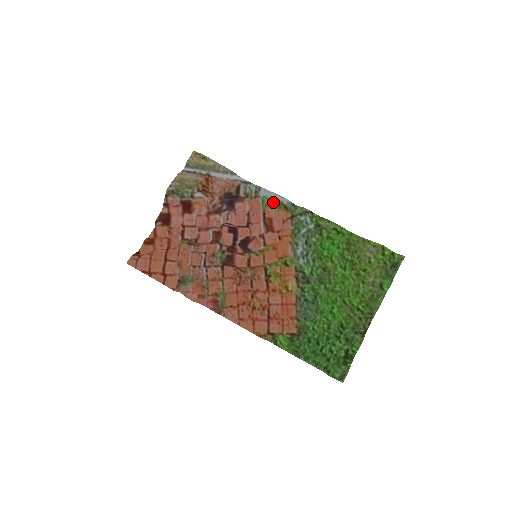
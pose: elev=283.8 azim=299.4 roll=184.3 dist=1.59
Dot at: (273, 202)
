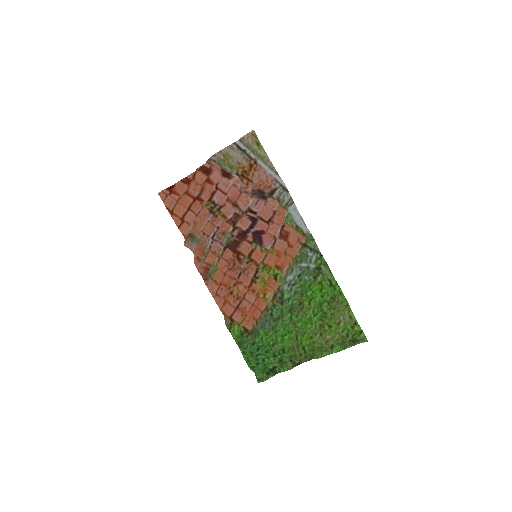
Dot at: (294, 225)
